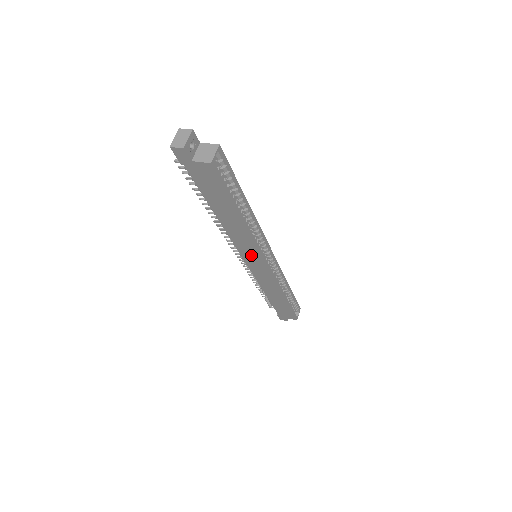
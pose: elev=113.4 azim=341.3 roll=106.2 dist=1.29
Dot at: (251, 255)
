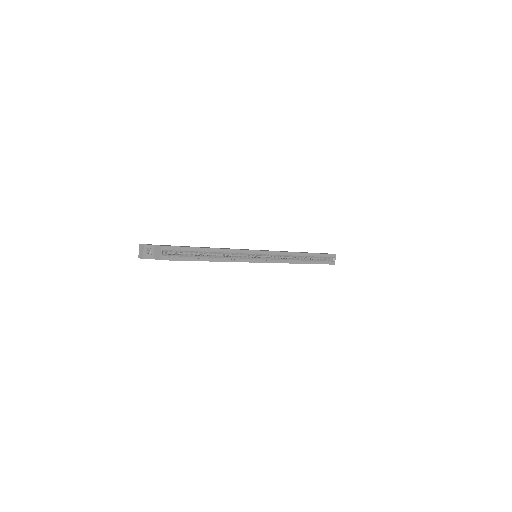
Dot at: occluded
